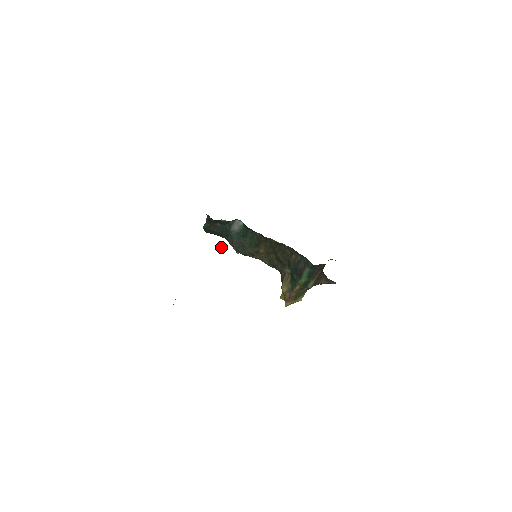
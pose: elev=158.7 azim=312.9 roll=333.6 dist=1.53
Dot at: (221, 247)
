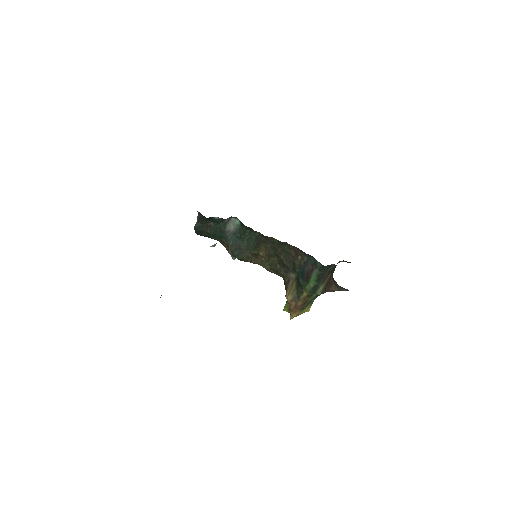
Dot at: (215, 244)
